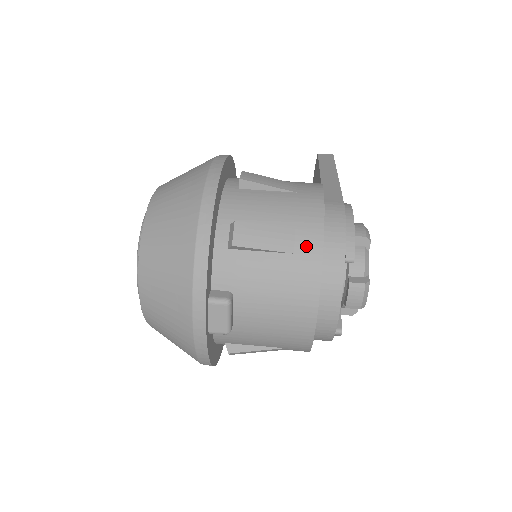
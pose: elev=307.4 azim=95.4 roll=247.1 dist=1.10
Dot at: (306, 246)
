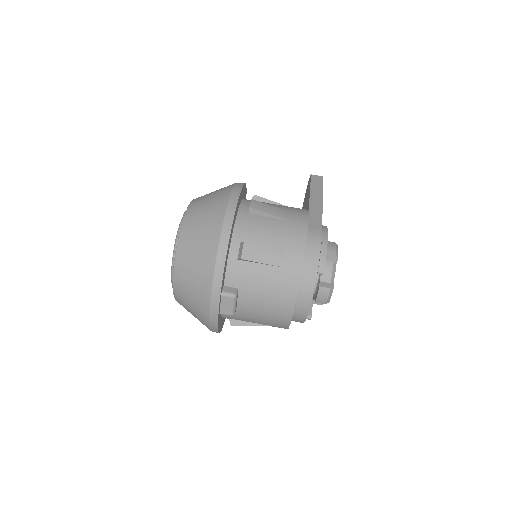
Dot at: (291, 263)
